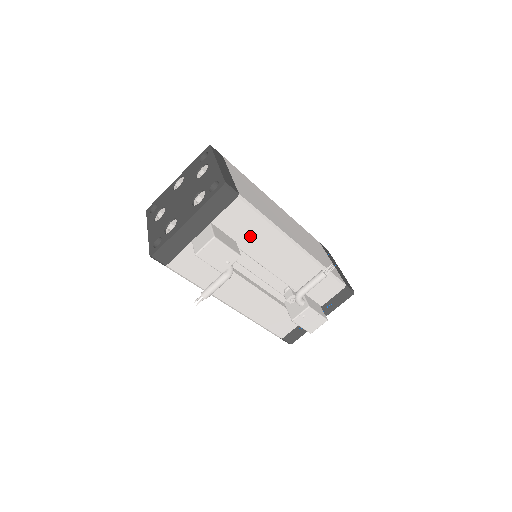
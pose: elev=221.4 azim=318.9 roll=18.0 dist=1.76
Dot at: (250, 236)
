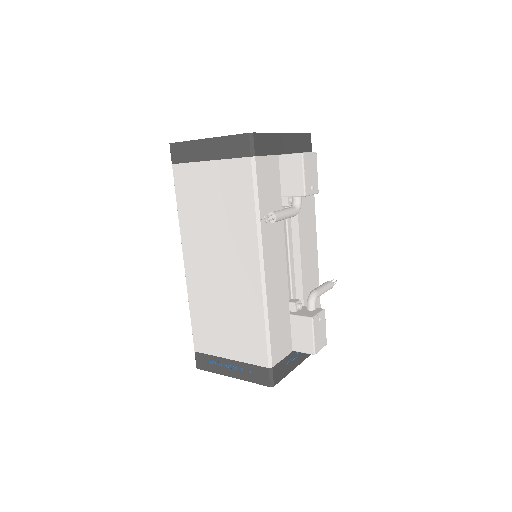
Dot at: (303, 197)
